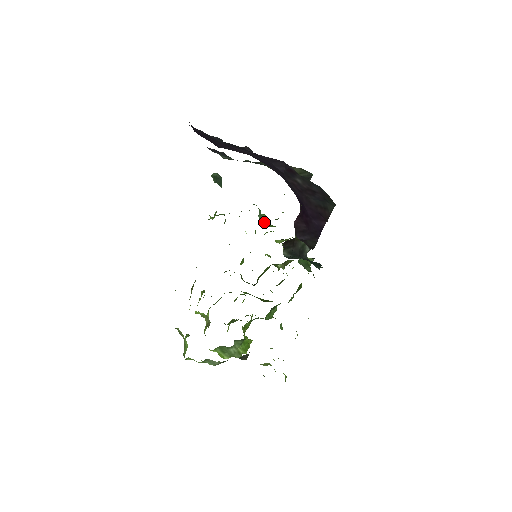
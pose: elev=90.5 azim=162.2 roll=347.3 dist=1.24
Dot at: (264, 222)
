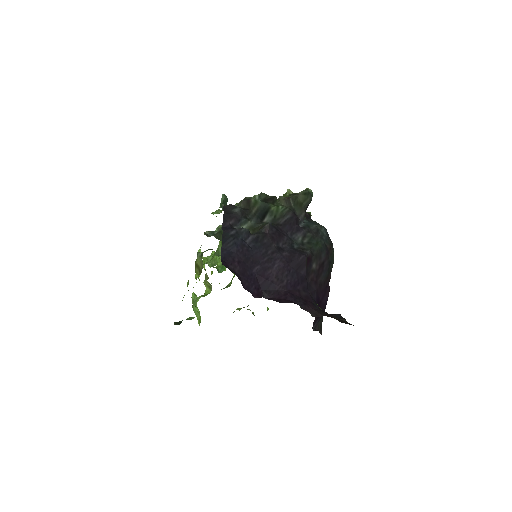
Dot at: occluded
